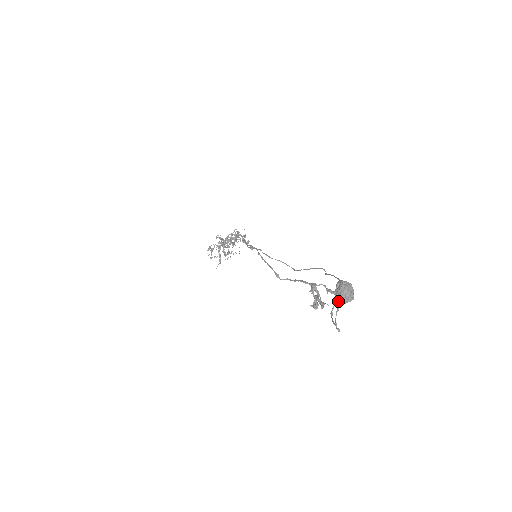
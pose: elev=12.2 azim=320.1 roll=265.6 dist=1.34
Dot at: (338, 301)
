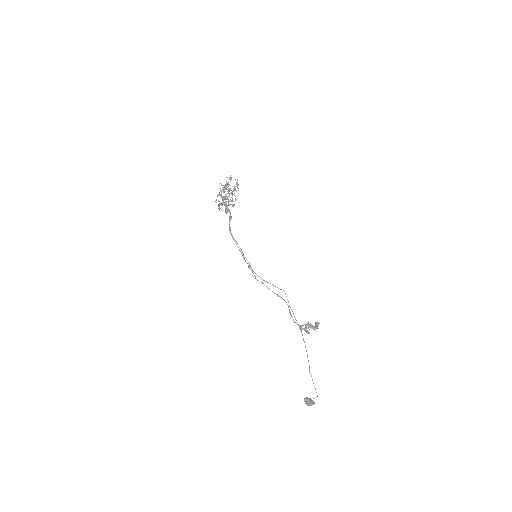
Dot at: occluded
